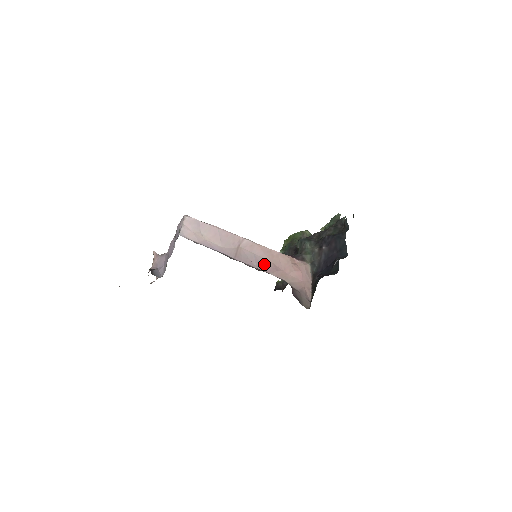
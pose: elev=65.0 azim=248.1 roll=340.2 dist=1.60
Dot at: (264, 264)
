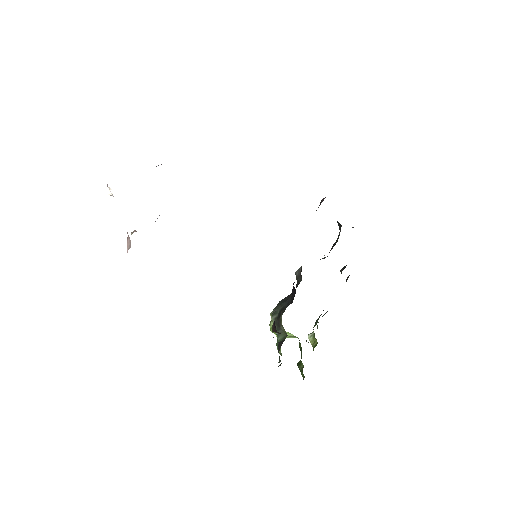
Dot at: occluded
